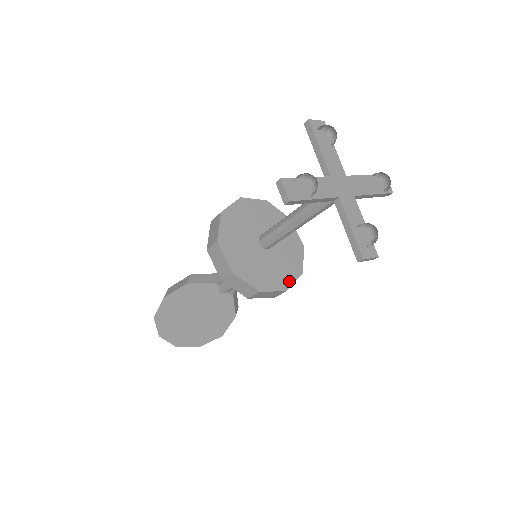
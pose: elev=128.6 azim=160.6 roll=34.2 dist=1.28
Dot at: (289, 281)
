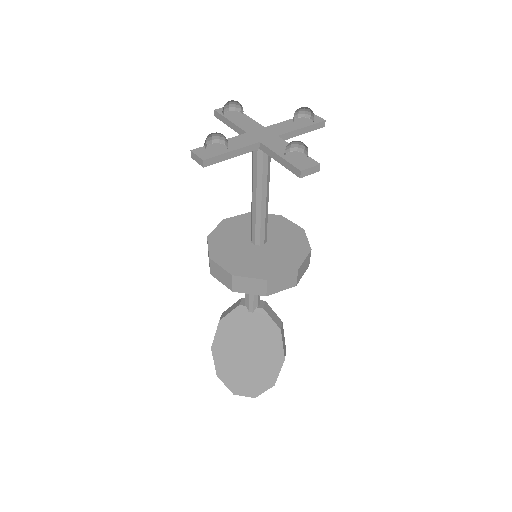
Dot at: (298, 261)
